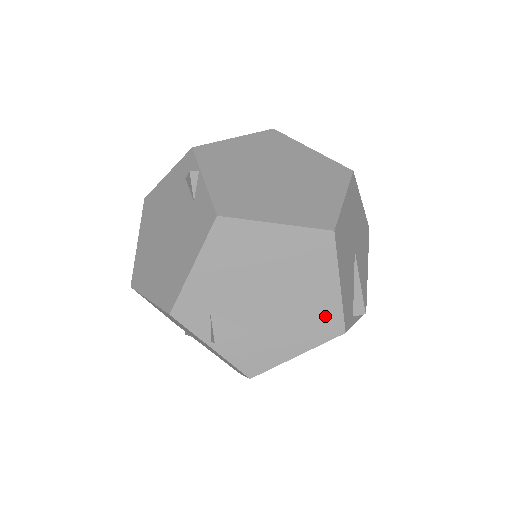
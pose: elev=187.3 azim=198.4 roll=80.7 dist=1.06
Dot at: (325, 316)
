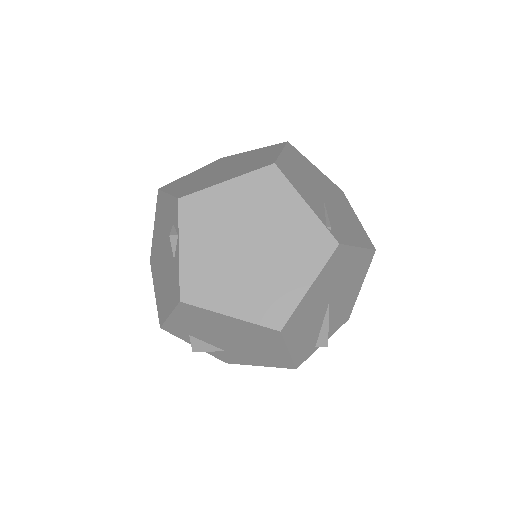
Dot at: (278, 359)
